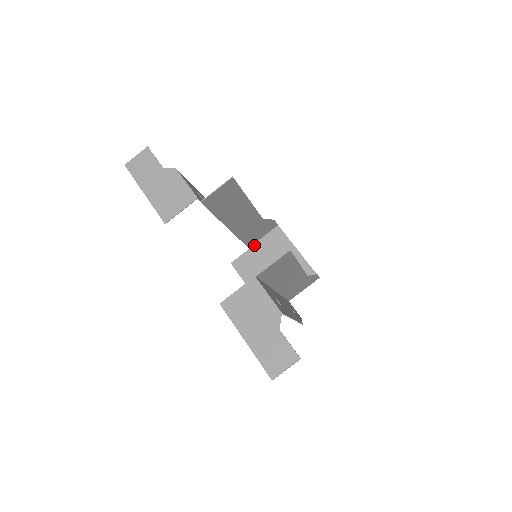
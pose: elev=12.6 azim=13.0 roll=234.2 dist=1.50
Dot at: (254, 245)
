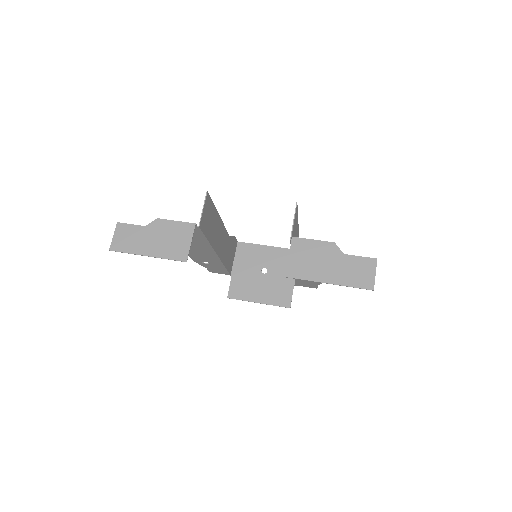
Dot at: (233, 270)
